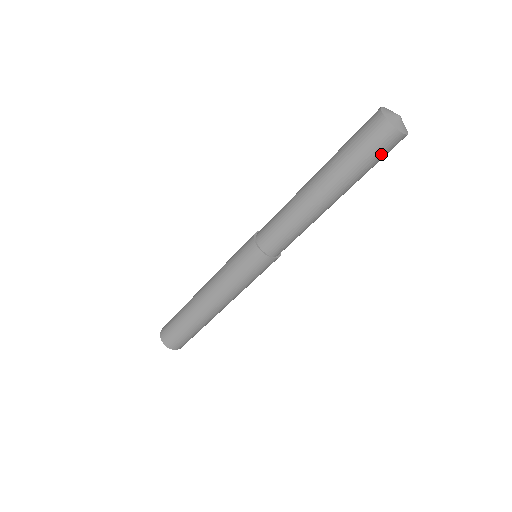
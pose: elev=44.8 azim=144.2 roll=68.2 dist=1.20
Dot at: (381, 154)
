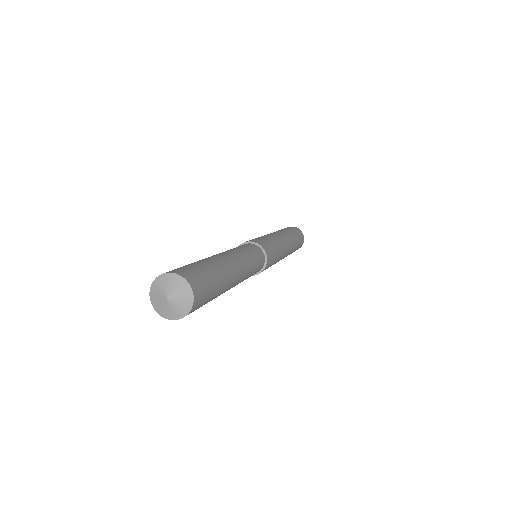
Dot at: (205, 300)
